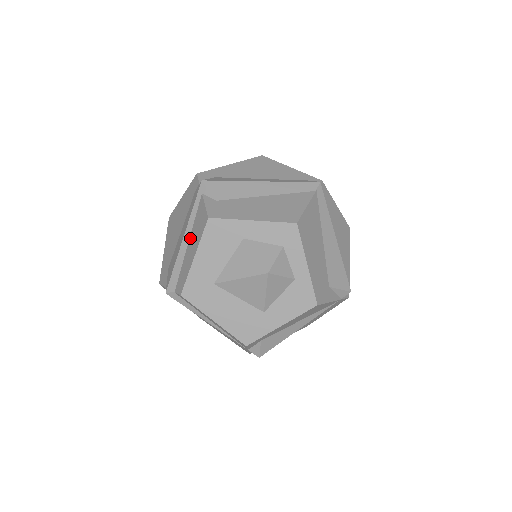
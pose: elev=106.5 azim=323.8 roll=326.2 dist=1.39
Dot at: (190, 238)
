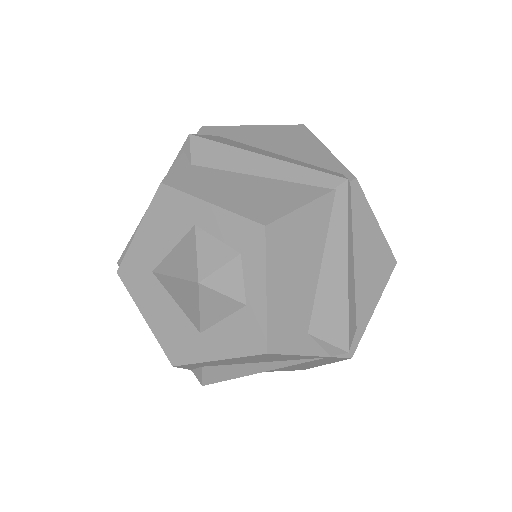
Dot at: occluded
